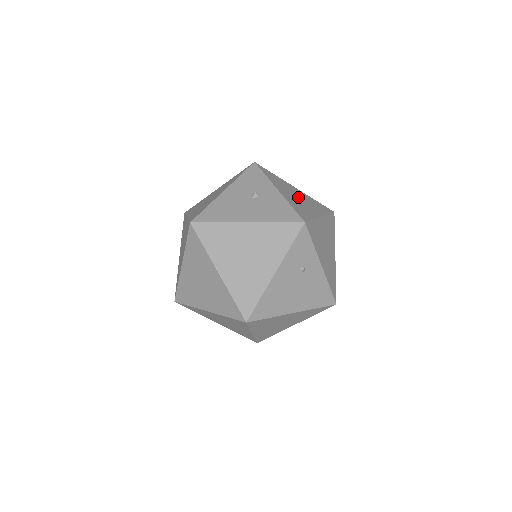
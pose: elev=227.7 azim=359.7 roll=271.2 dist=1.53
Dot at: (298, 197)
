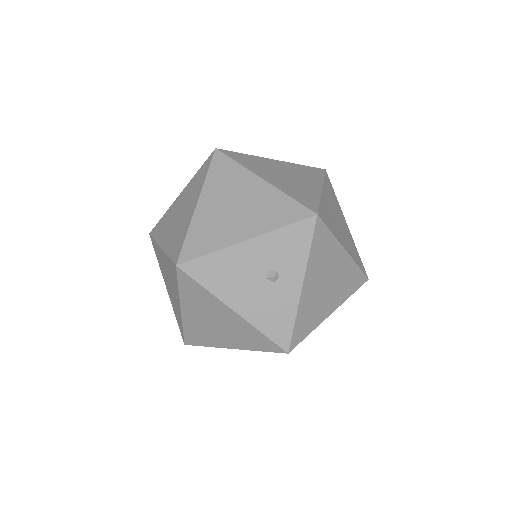
Dot at: (328, 282)
